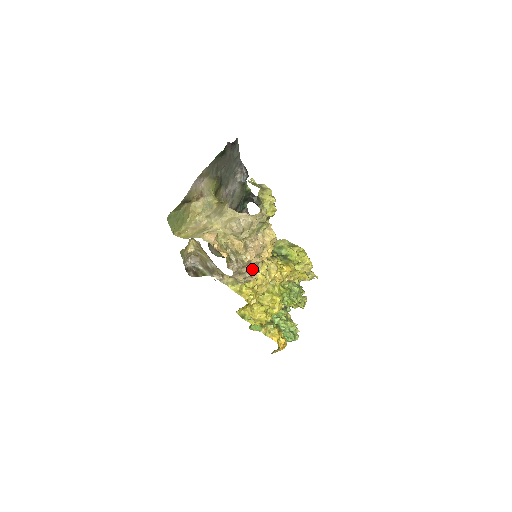
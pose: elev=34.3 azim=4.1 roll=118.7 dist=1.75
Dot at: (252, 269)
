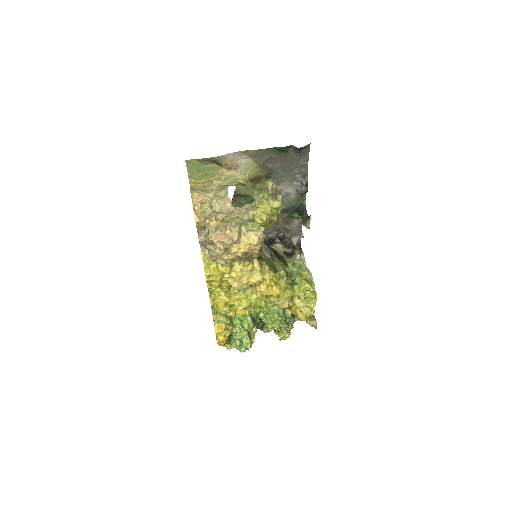
Dot at: (216, 251)
